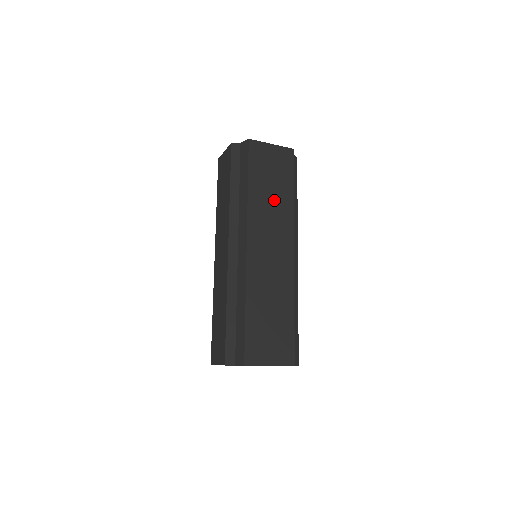
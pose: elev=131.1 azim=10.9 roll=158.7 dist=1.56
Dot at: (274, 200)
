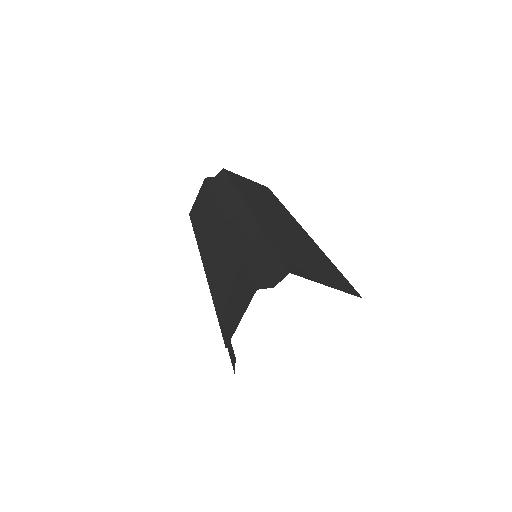
Dot at: (264, 198)
